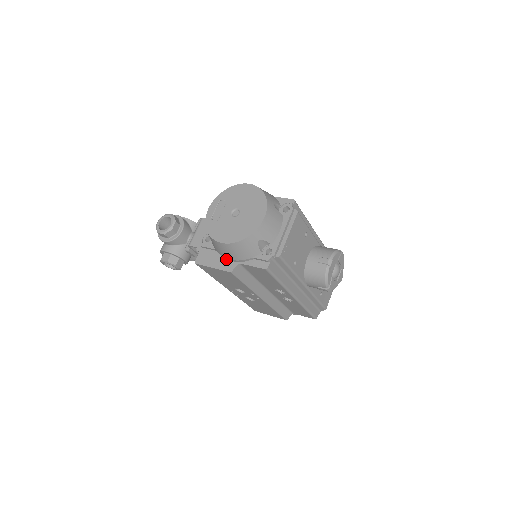
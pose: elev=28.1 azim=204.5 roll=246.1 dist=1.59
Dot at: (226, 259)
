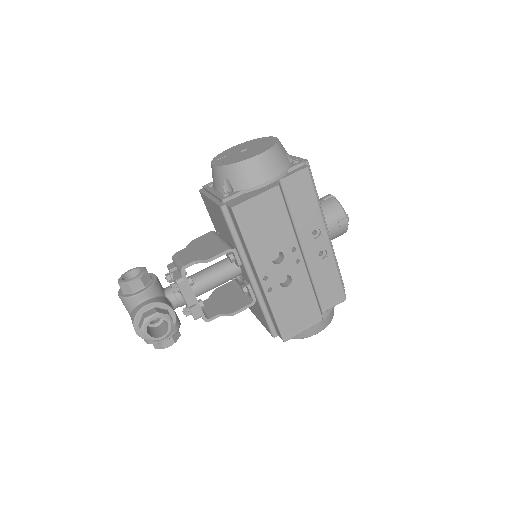
Dot at: (262, 187)
